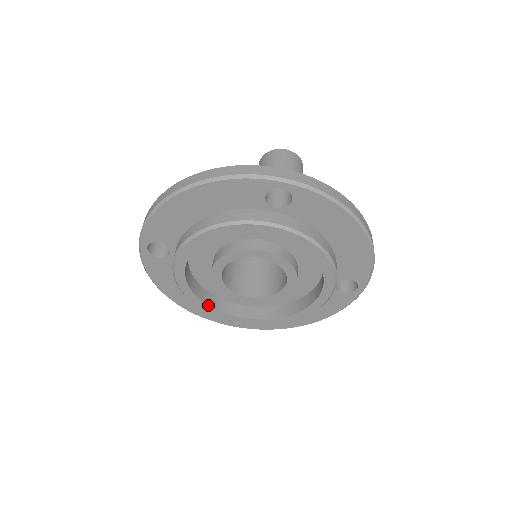
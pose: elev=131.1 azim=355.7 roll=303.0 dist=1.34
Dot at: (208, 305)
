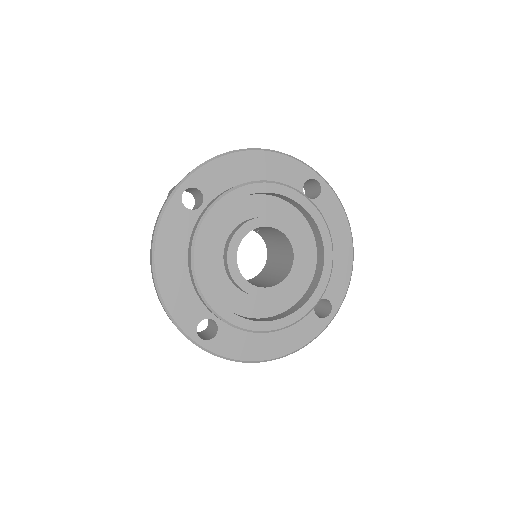
Dot at: (206, 278)
